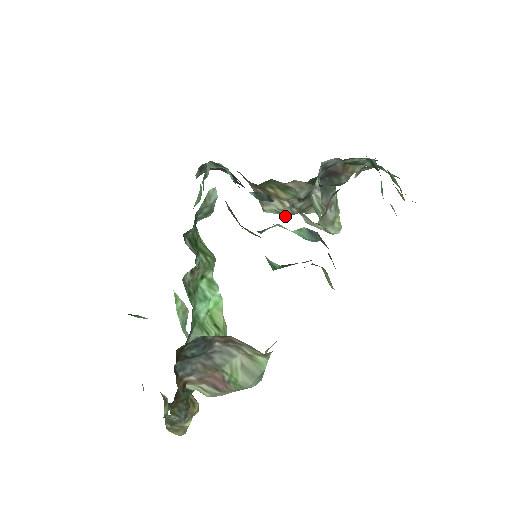
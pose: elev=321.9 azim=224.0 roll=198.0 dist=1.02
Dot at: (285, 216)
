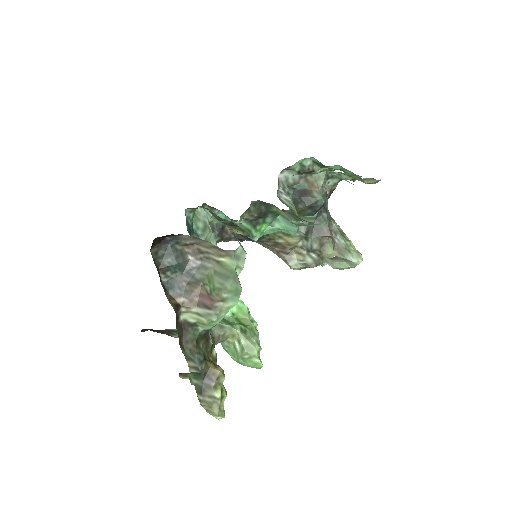
Dot at: (311, 267)
